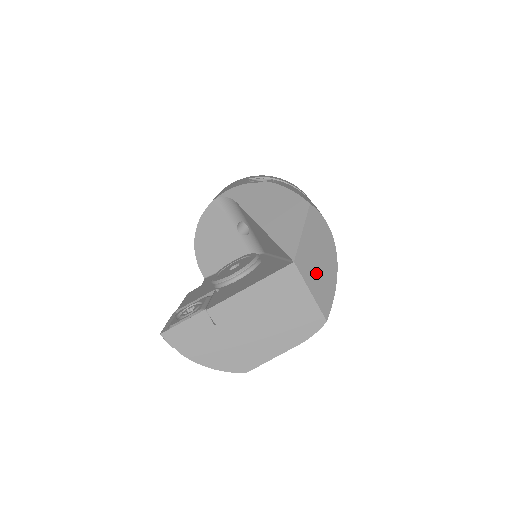
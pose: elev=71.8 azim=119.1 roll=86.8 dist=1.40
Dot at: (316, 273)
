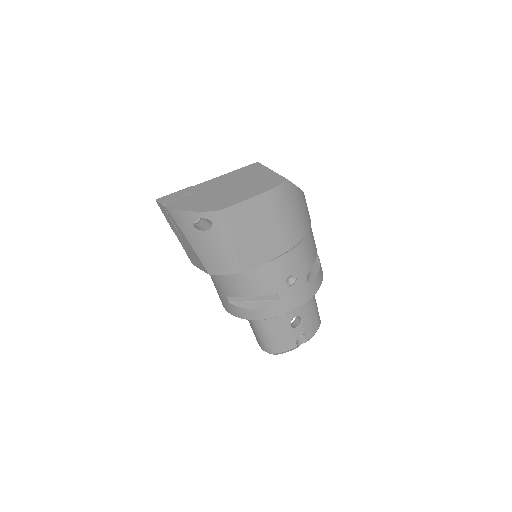
Dot at: occluded
